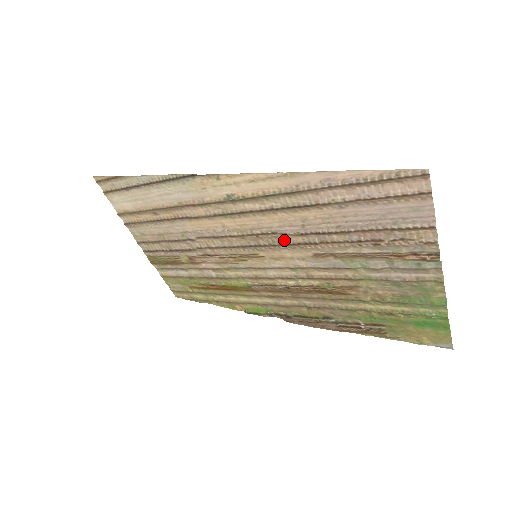
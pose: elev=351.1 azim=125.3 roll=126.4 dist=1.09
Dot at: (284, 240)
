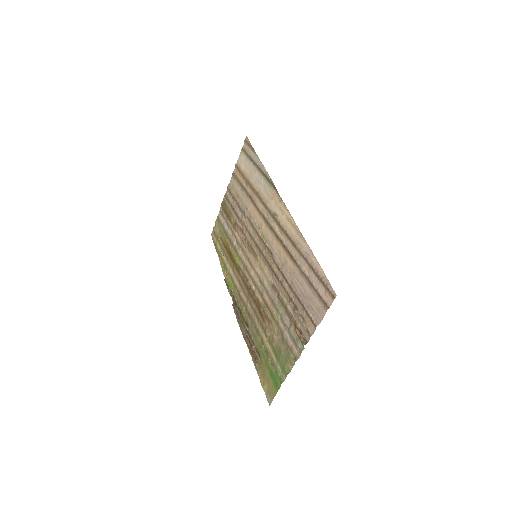
Dot at: (271, 262)
